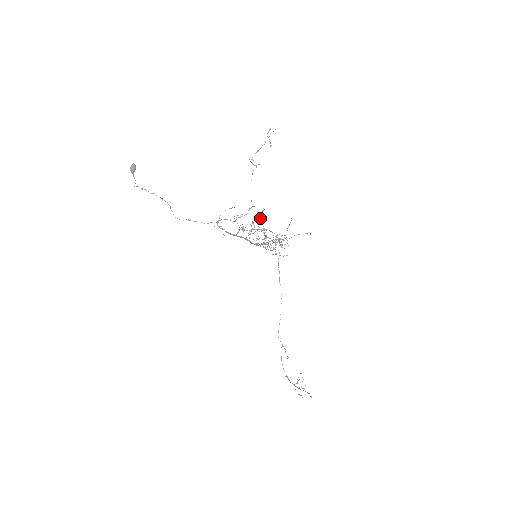
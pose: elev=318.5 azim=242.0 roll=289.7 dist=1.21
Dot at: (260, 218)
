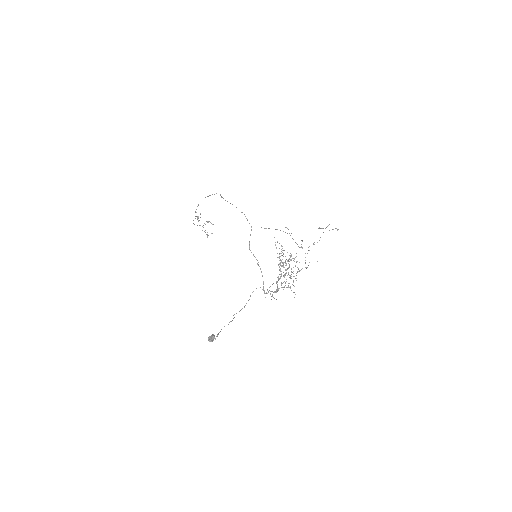
Dot at: (236, 207)
